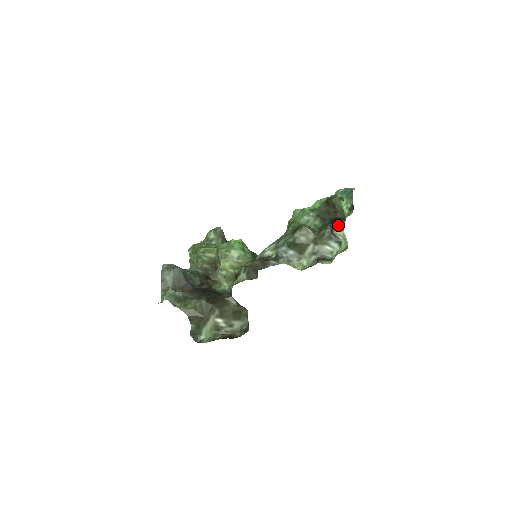
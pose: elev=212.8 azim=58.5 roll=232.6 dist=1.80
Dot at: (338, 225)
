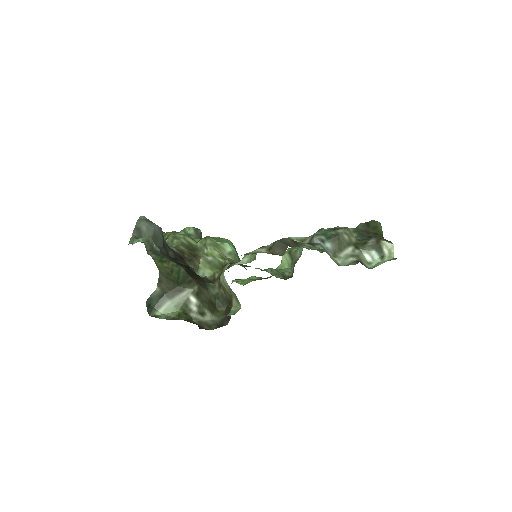
Dot at: (384, 239)
